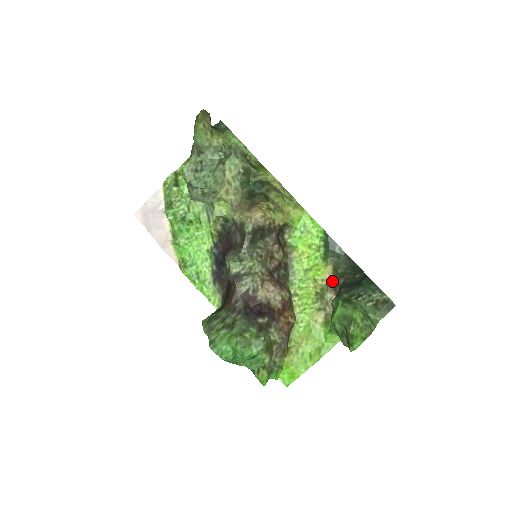
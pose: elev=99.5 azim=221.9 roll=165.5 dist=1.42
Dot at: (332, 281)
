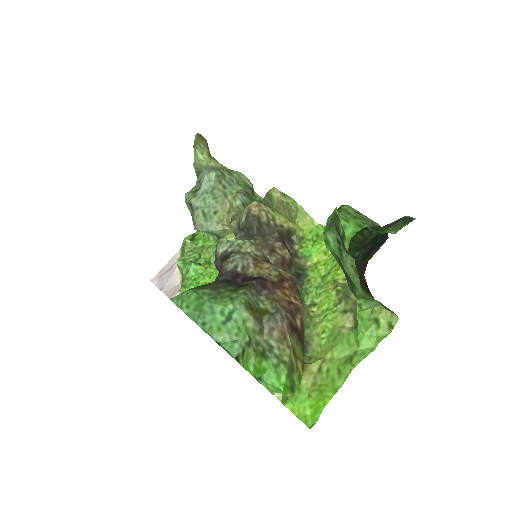
Dot at: occluded
